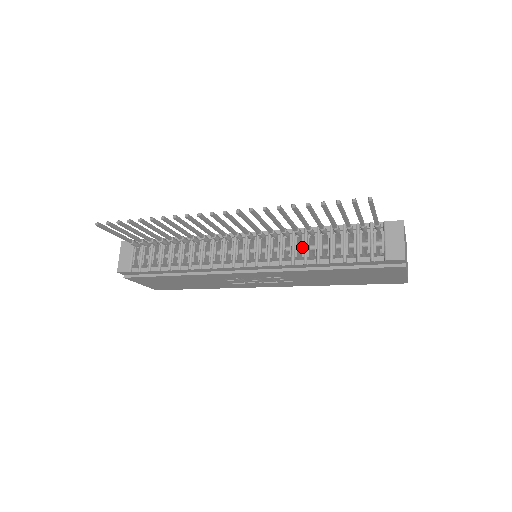
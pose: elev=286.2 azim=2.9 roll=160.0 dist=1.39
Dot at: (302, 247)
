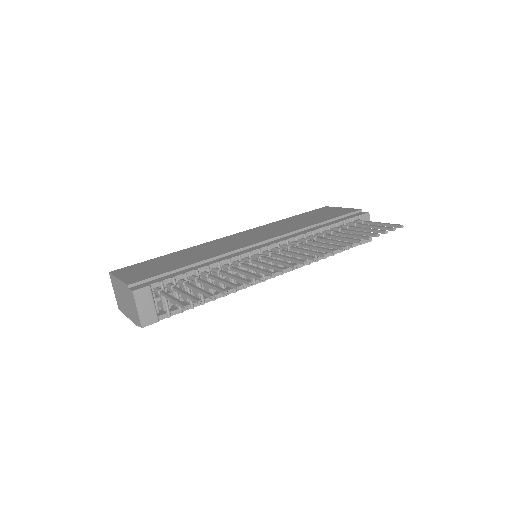
Dot at: occluded
